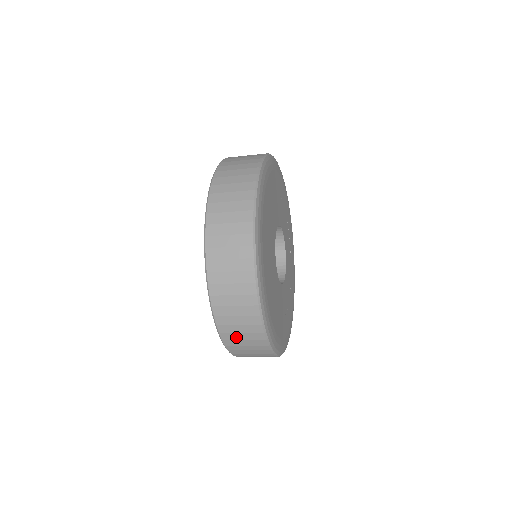
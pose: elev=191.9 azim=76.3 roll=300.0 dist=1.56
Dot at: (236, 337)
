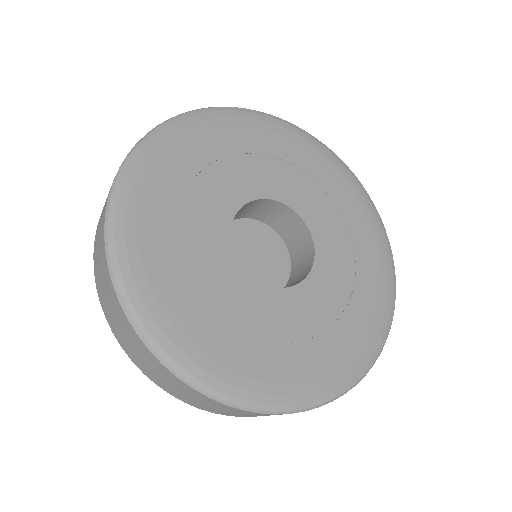
Dot at: occluded
